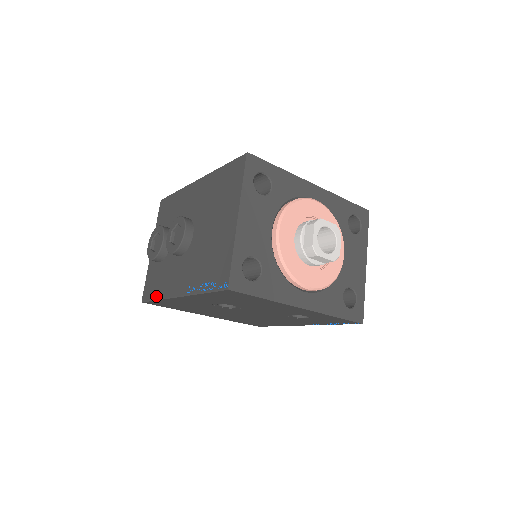
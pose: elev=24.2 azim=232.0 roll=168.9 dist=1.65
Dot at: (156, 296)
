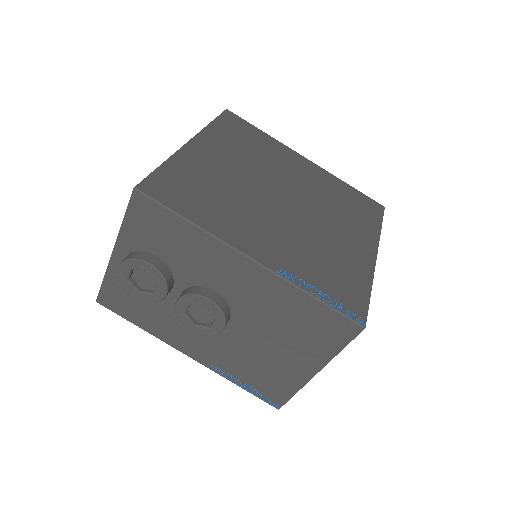
Dot at: (136, 323)
